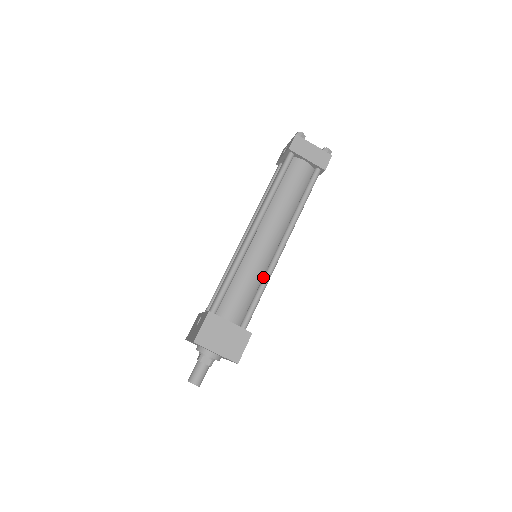
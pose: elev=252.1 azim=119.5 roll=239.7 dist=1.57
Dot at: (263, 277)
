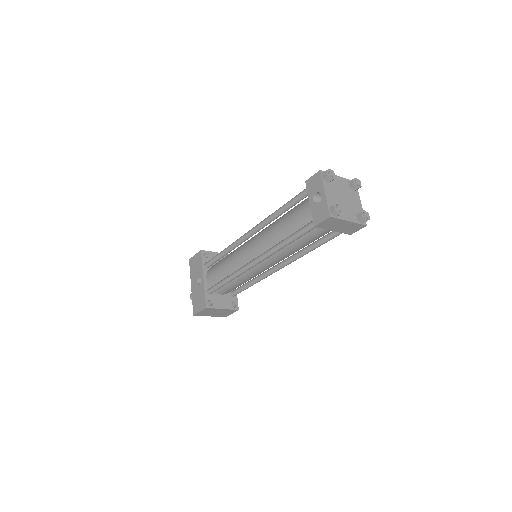
Dot at: (257, 278)
